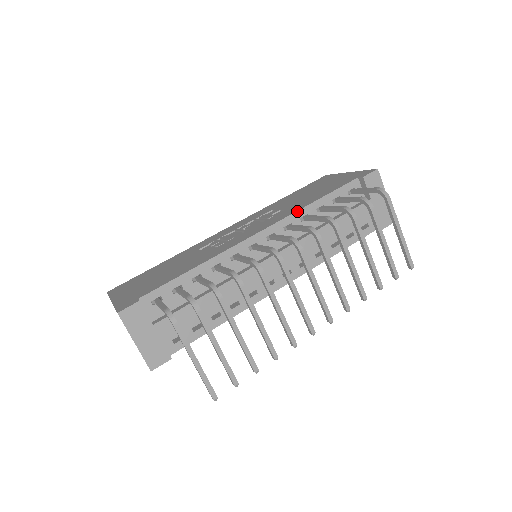
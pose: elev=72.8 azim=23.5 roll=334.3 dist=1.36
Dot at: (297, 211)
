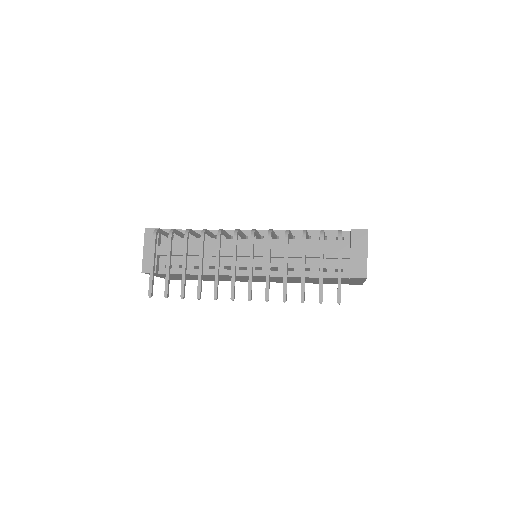
Dot at: occluded
